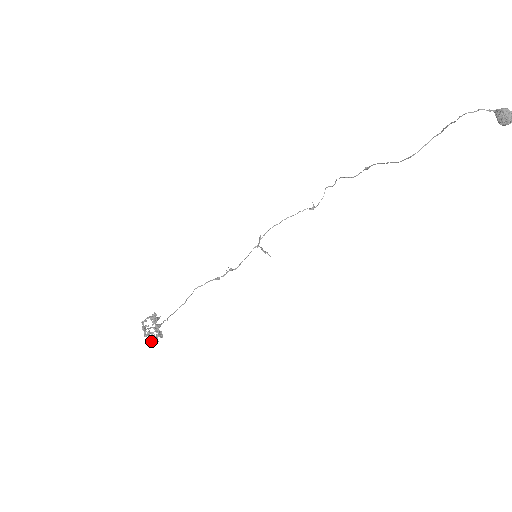
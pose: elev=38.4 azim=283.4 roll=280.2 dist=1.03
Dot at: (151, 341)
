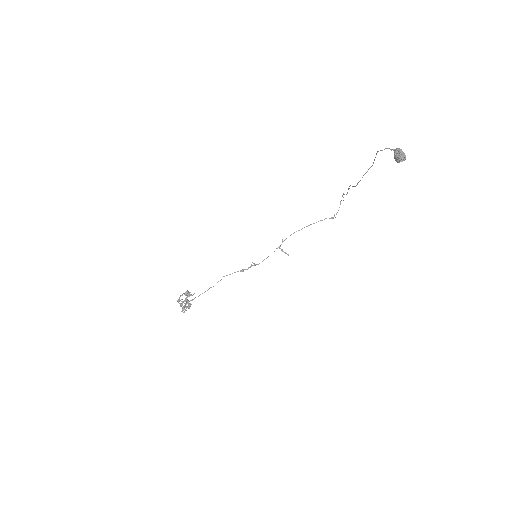
Dot at: occluded
